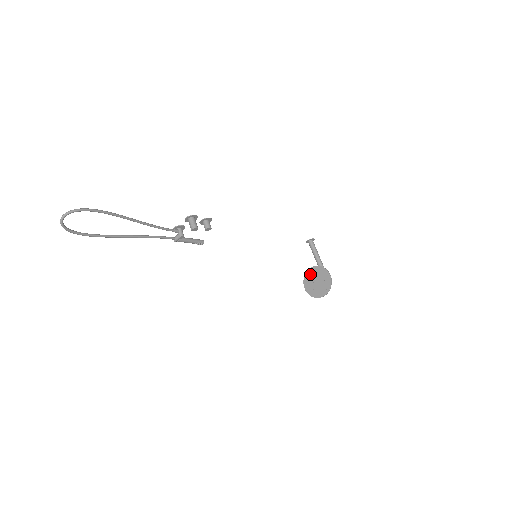
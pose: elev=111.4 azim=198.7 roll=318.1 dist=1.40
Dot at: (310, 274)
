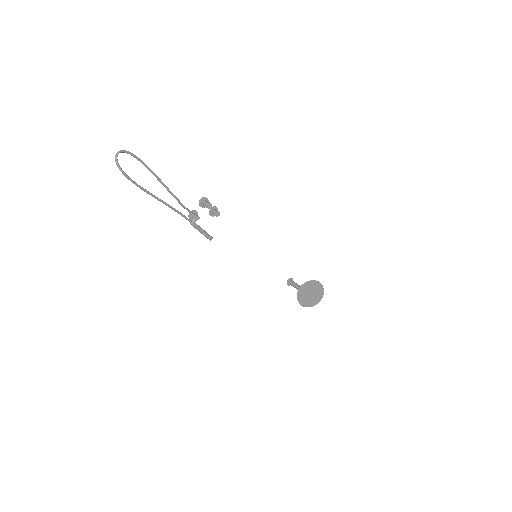
Dot at: (301, 292)
